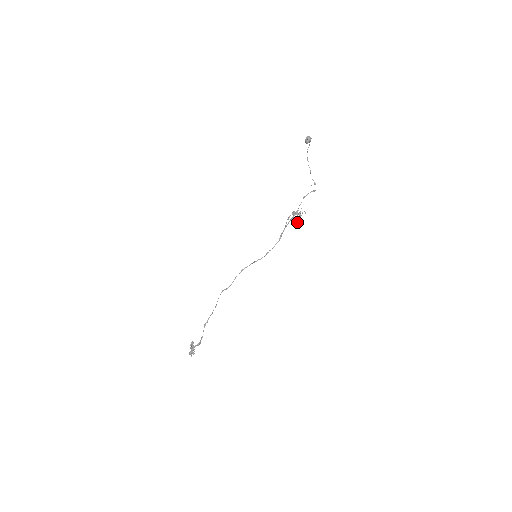
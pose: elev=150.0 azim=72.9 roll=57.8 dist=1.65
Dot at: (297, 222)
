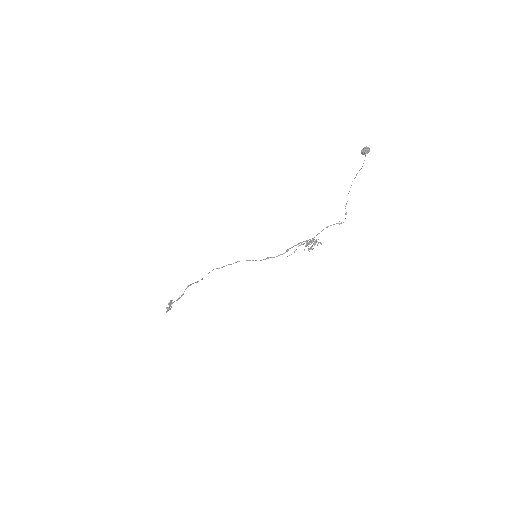
Dot at: occluded
